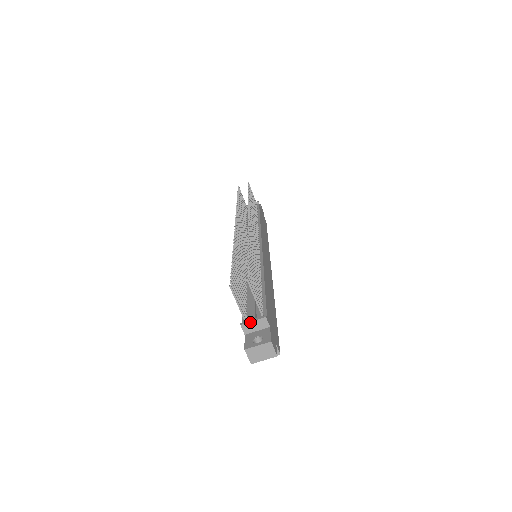
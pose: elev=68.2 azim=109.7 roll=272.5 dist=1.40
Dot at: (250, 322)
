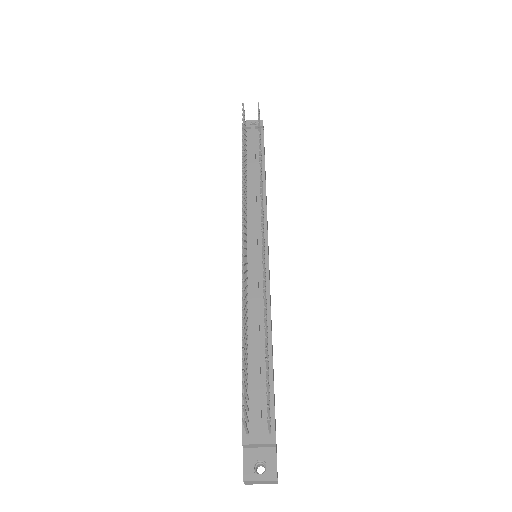
Dot at: (255, 444)
